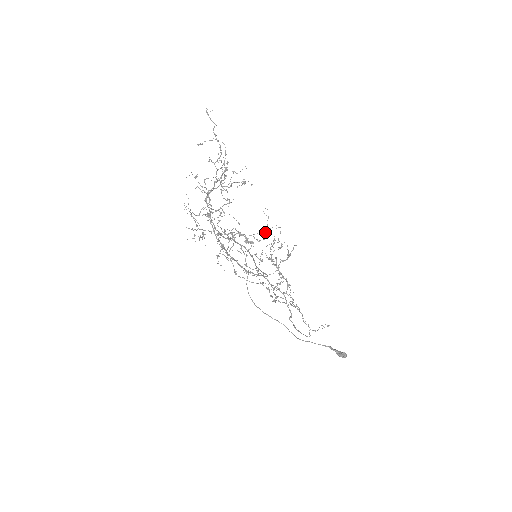
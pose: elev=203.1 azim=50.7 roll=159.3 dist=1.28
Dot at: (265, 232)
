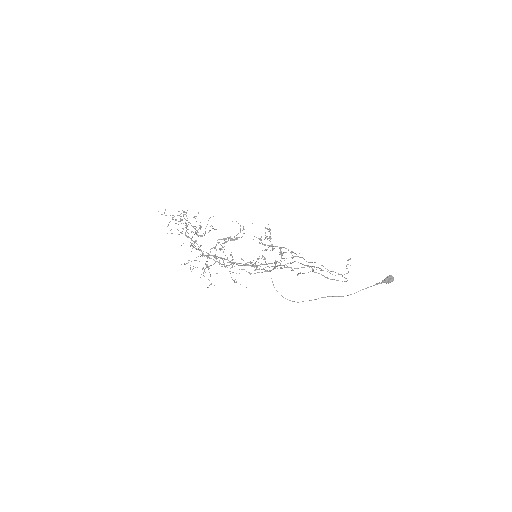
Dot at: occluded
